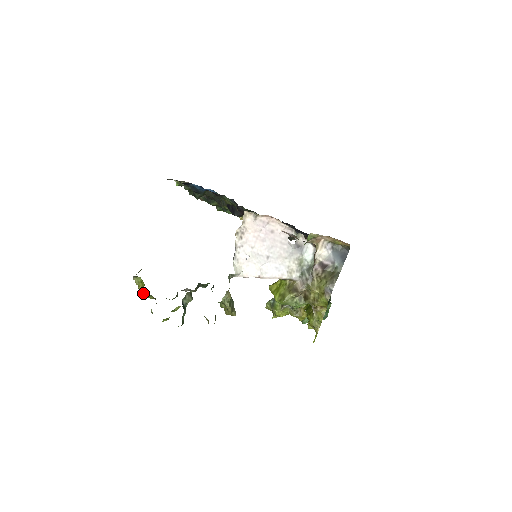
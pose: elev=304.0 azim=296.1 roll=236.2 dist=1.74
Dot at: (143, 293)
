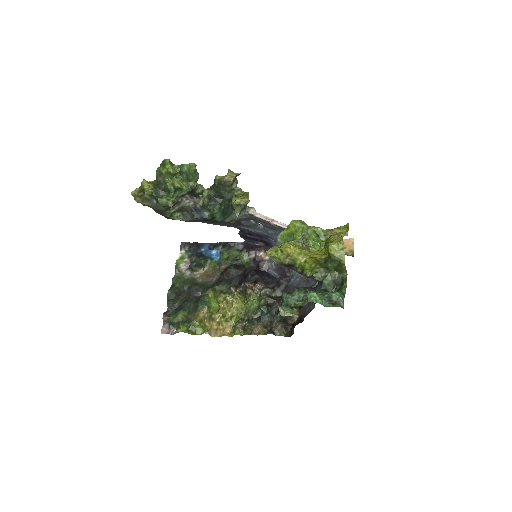
Dot at: occluded
